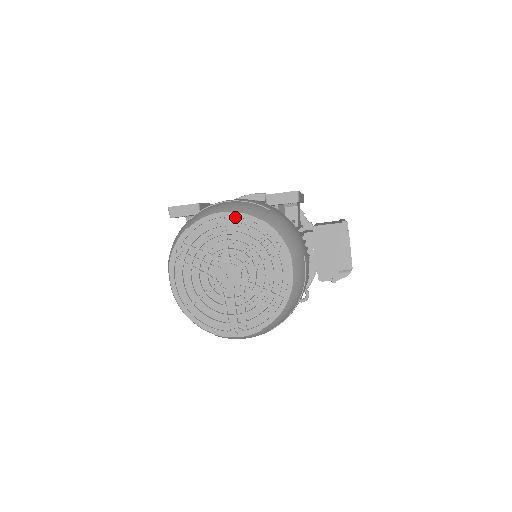
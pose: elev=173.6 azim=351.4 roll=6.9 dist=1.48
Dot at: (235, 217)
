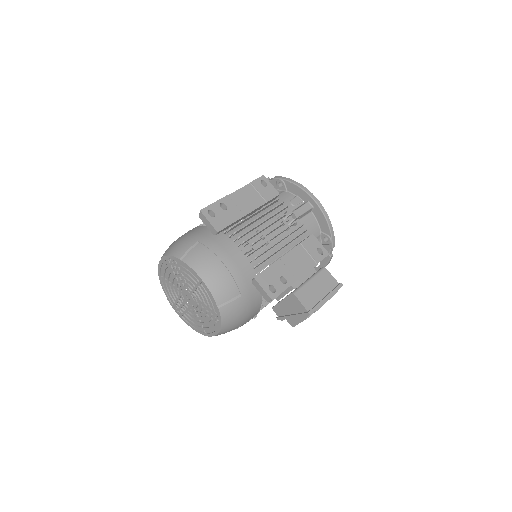
Dot at: (207, 289)
